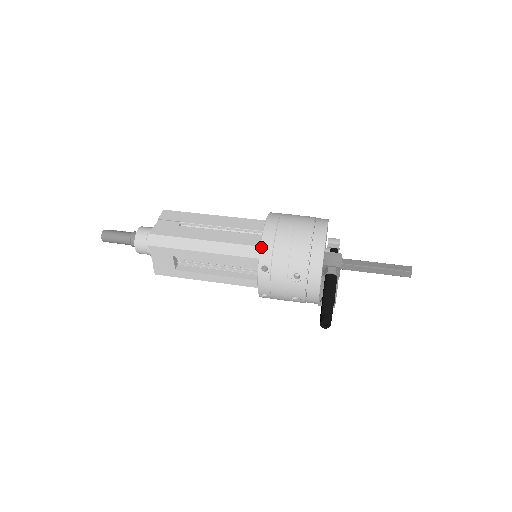
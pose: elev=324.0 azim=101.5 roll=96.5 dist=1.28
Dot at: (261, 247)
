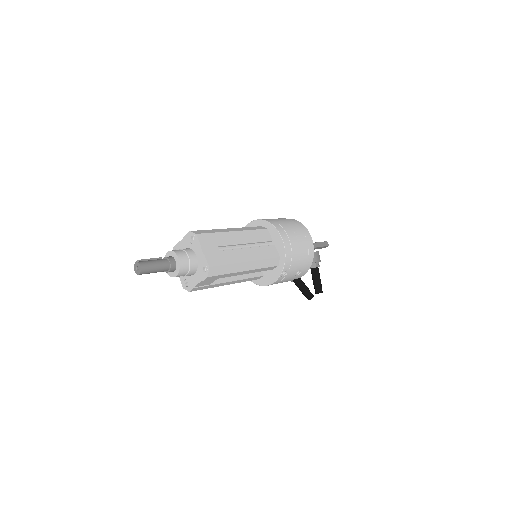
Dot at: (286, 260)
